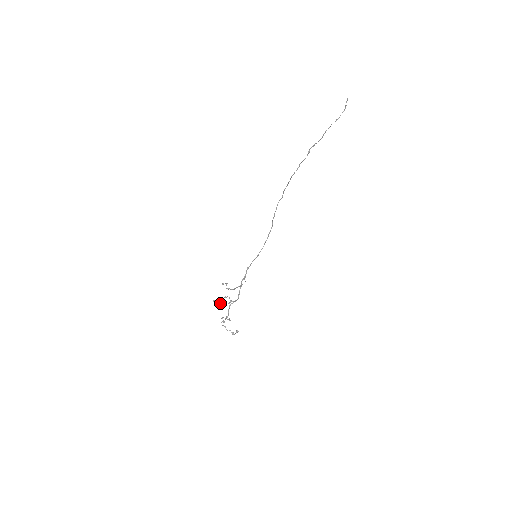
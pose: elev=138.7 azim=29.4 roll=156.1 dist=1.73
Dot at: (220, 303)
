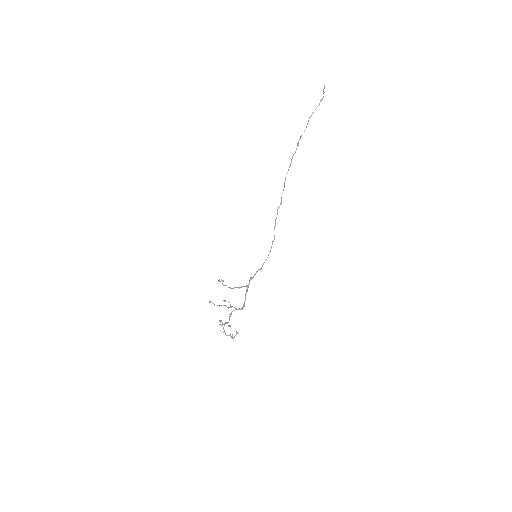
Dot at: (218, 305)
